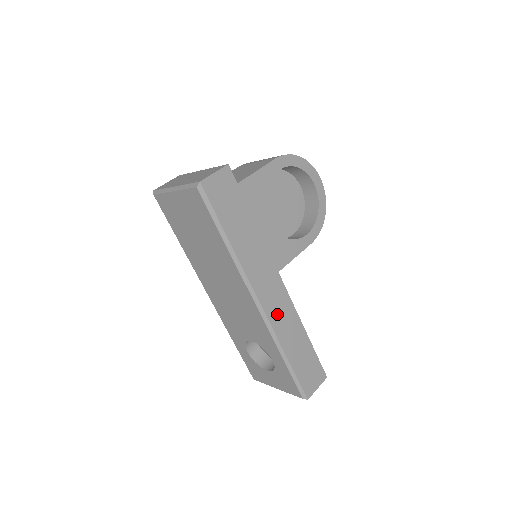
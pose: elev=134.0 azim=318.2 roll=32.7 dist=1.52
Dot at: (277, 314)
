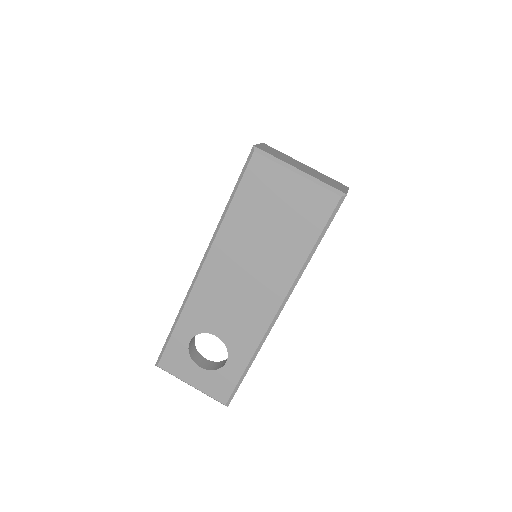
Dot at: occluded
